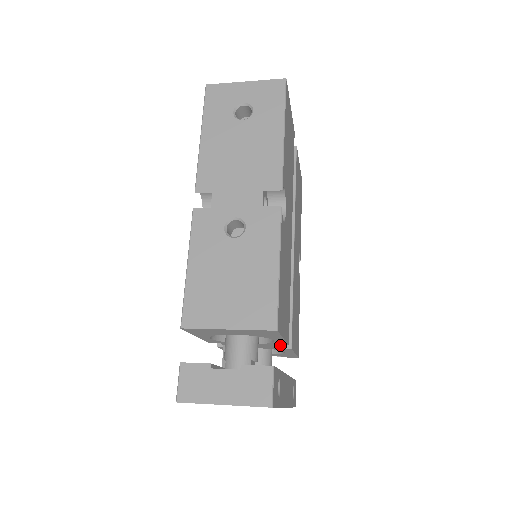
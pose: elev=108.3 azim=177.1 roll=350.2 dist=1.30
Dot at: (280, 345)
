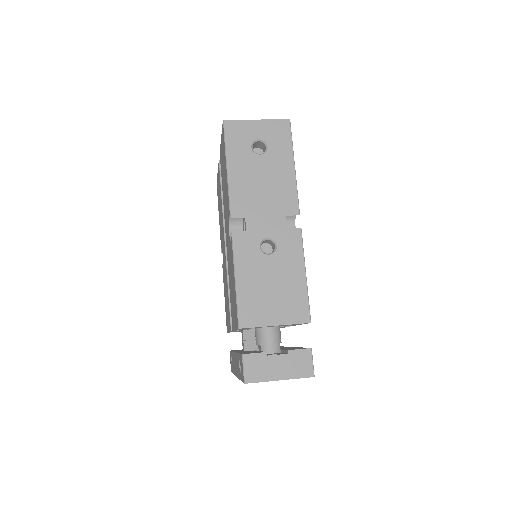
Dot at: occluded
